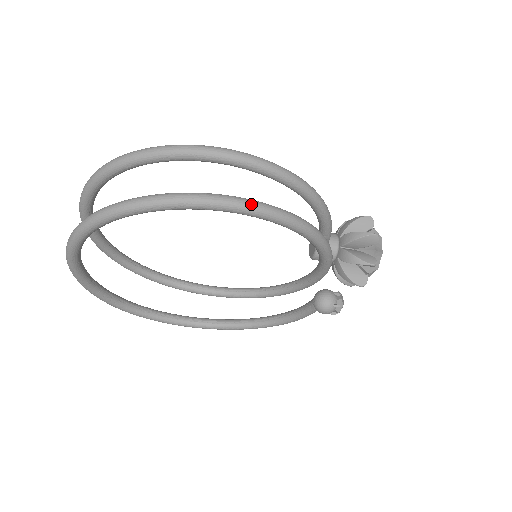
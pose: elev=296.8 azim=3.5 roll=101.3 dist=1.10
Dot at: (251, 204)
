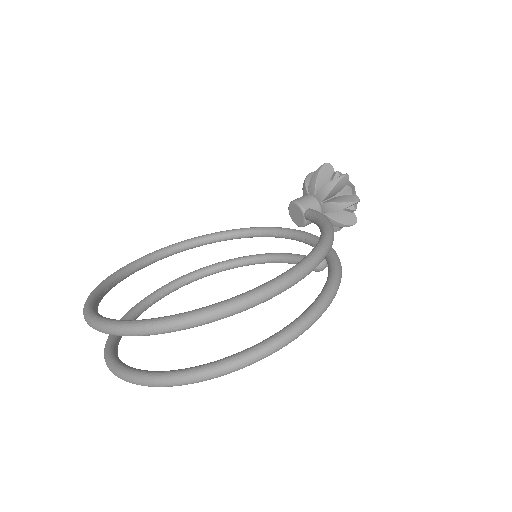
Dot at: (312, 322)
